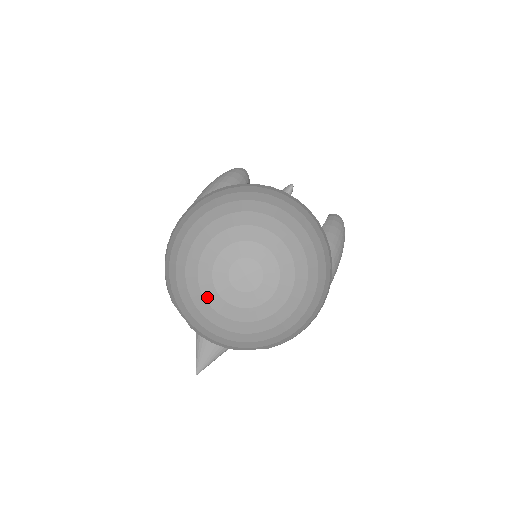
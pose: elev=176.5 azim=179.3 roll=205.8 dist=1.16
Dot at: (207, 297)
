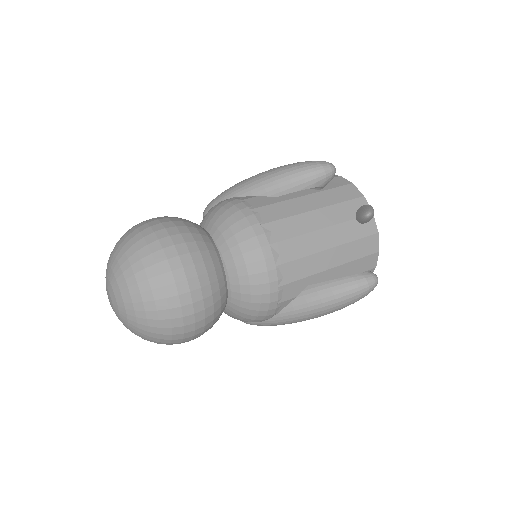
Dot at: occluded
